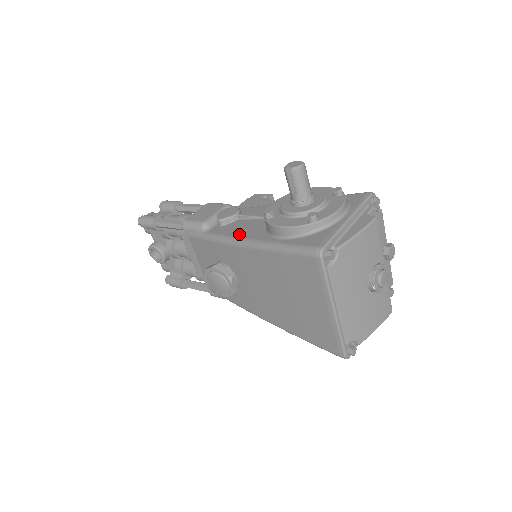
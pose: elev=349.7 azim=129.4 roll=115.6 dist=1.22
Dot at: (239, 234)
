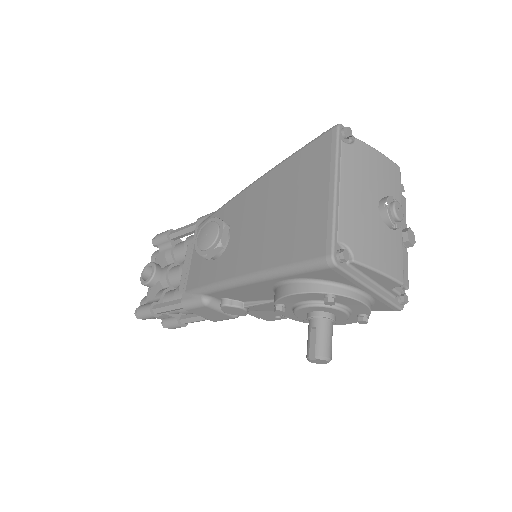
Dot at: occluded
